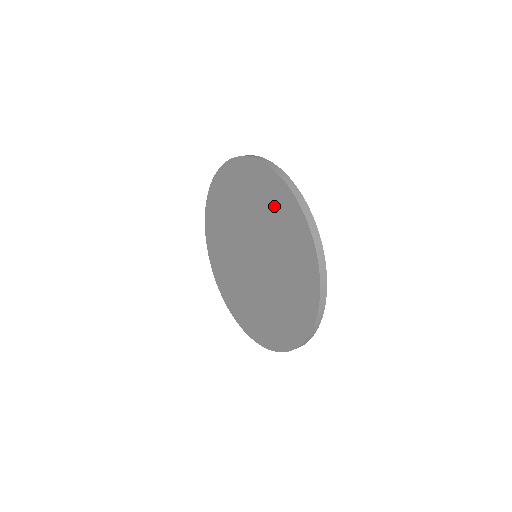
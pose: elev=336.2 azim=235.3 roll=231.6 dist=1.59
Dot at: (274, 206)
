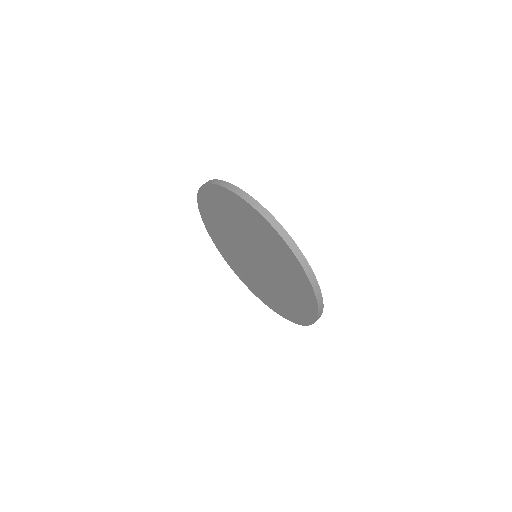
Dot at: (297, 290)
